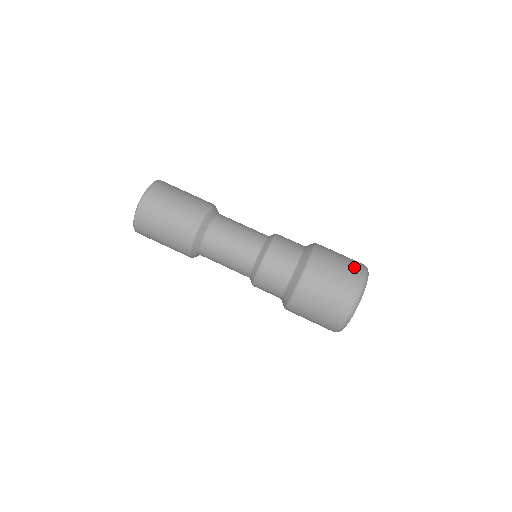
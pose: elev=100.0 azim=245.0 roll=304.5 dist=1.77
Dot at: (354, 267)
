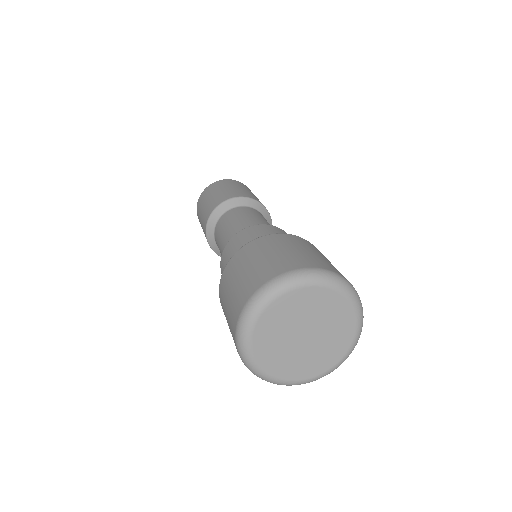
Dot at: occluded
